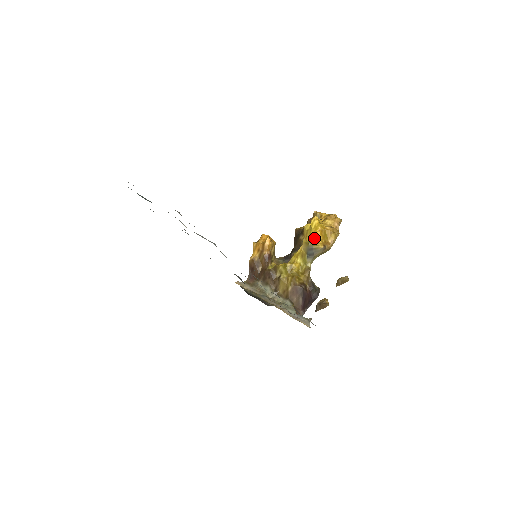
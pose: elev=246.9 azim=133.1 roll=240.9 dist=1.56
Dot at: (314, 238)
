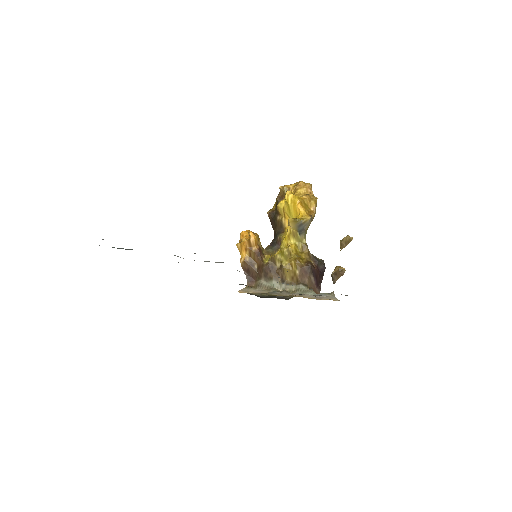
Dot at: (296, 213)
